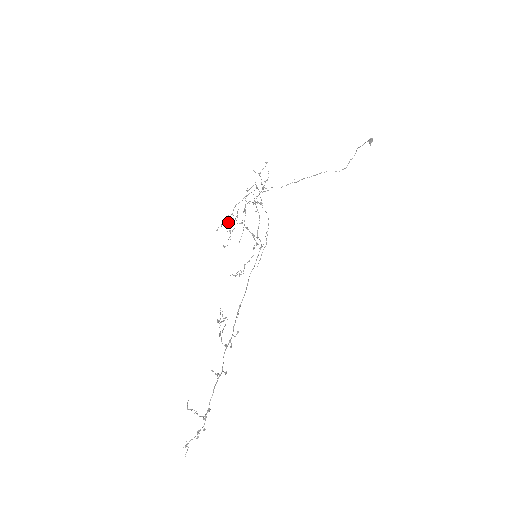
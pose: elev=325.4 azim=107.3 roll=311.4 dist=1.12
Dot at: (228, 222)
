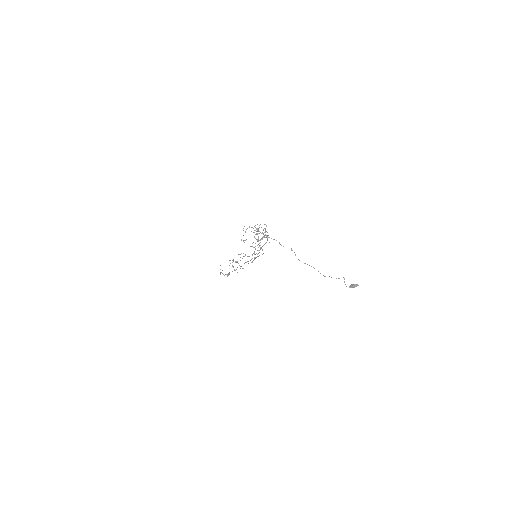
Dot at: (245, 231)
